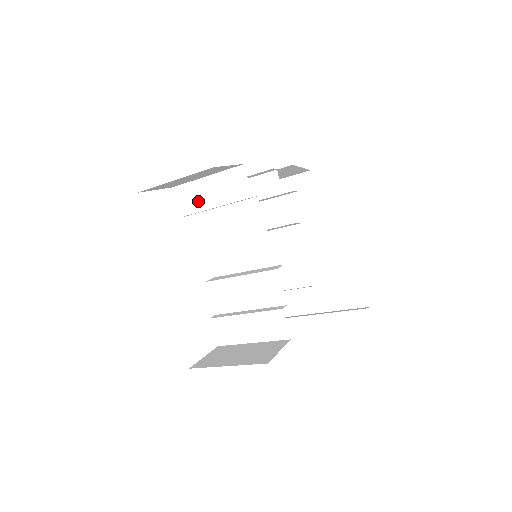
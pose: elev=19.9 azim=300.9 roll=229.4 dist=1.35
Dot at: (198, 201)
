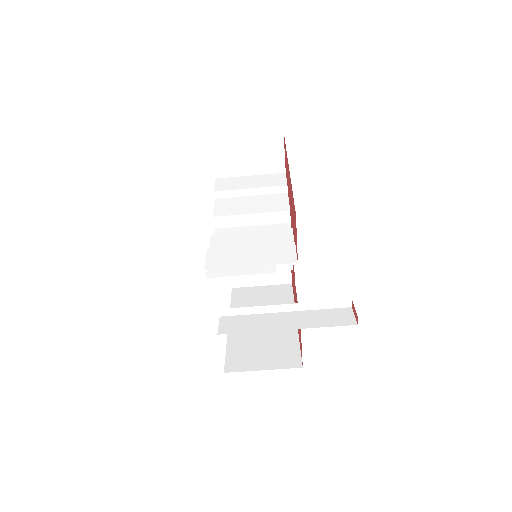
Dot at: (236, 185)
